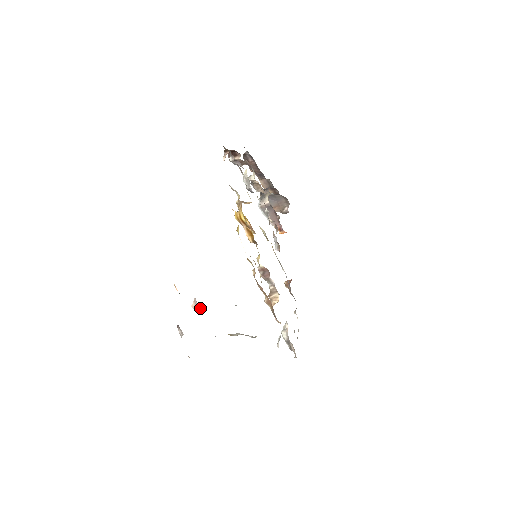
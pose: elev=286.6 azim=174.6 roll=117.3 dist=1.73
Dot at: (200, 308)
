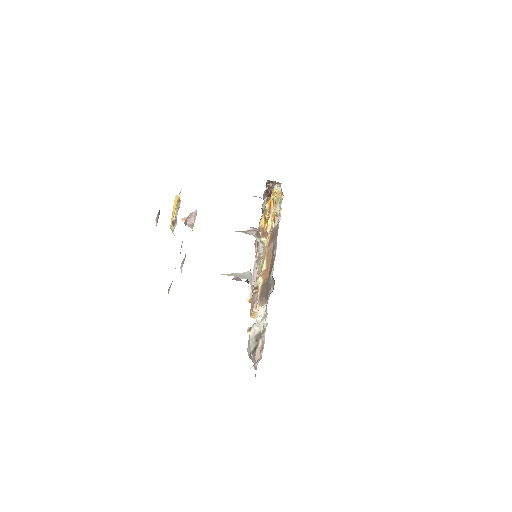
Dot at: (192, 223)
